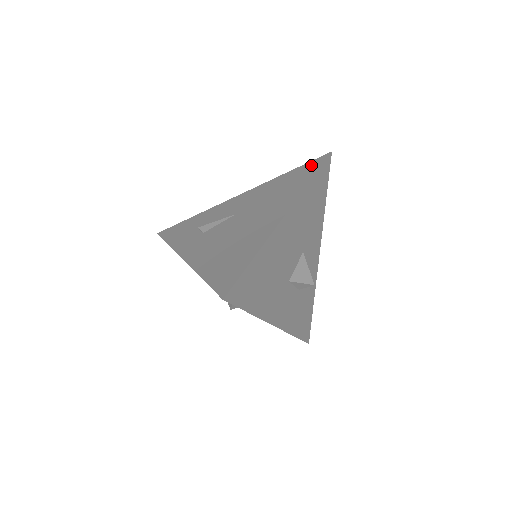
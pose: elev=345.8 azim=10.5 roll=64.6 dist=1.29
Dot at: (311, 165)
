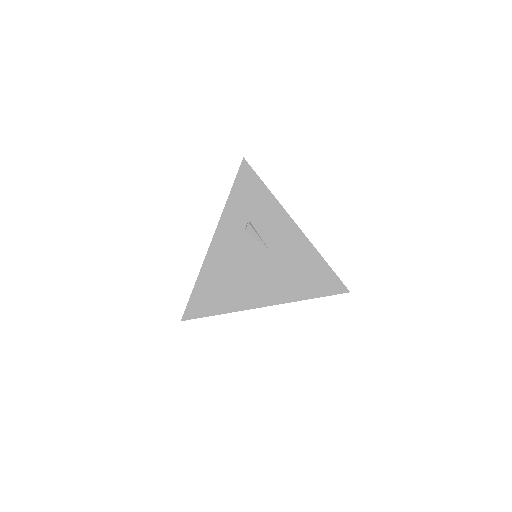
Dot at: (332, 284)
